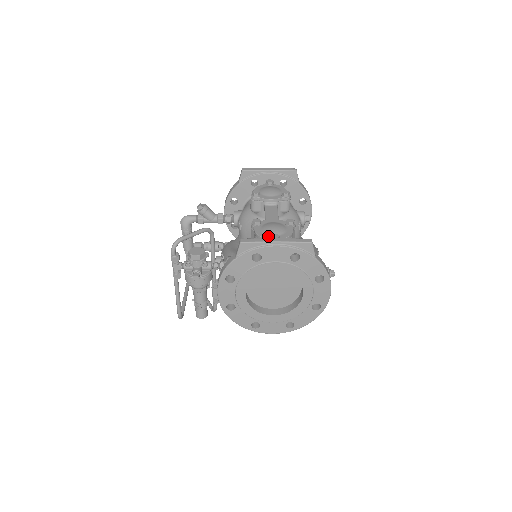
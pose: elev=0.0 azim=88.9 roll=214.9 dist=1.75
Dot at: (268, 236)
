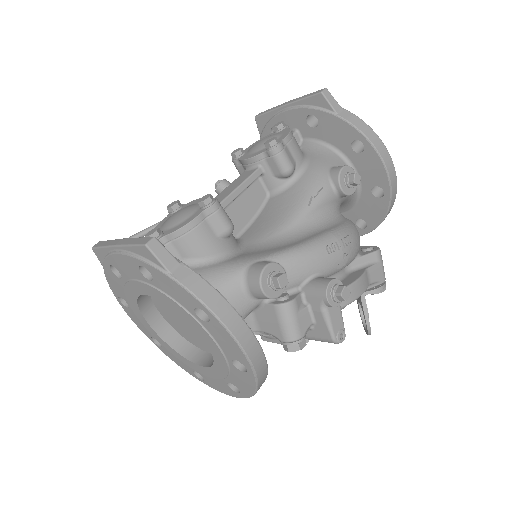
Dot at: occluded
